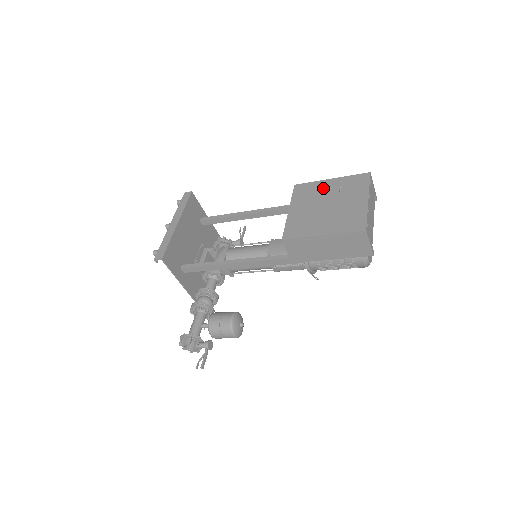
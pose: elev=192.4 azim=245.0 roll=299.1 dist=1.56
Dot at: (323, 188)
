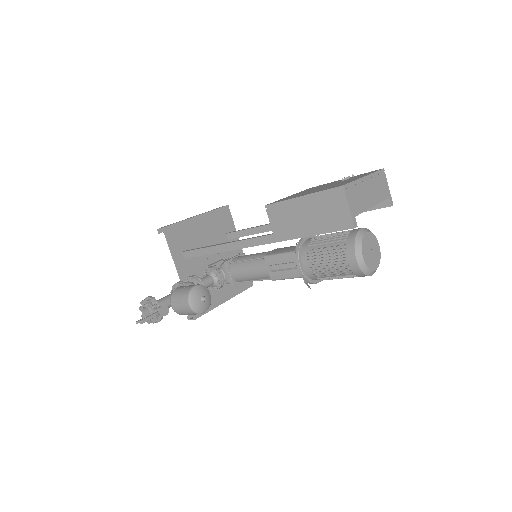
Dot at: (332, 182)
